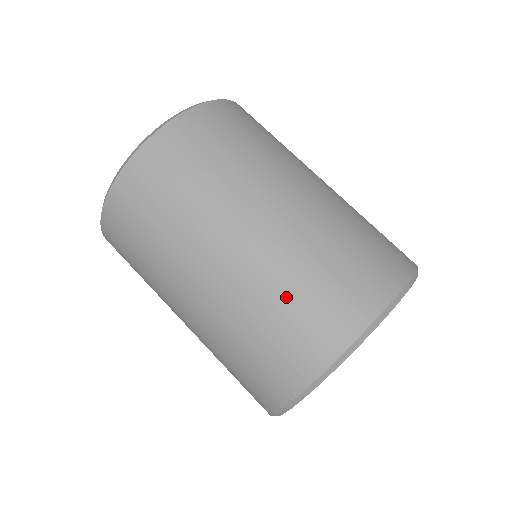
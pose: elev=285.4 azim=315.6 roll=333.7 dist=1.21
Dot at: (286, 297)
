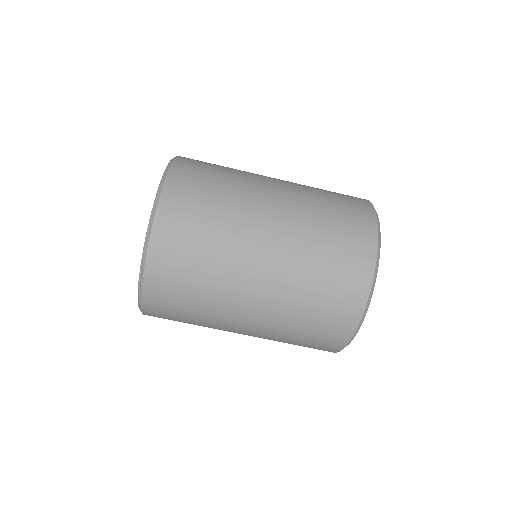
Dot at: (291, 342)
